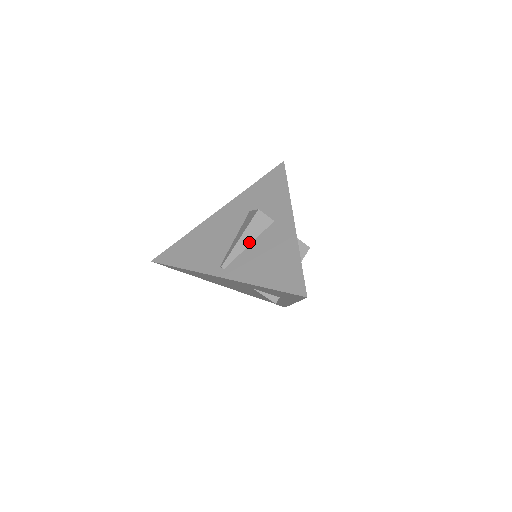
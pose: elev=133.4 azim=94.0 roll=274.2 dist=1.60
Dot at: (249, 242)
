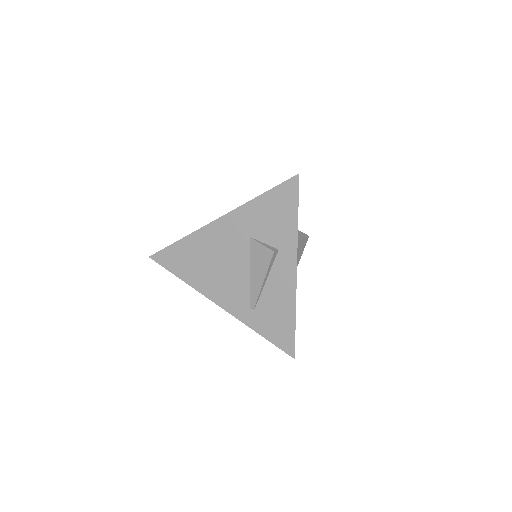
Dot at: occluded
